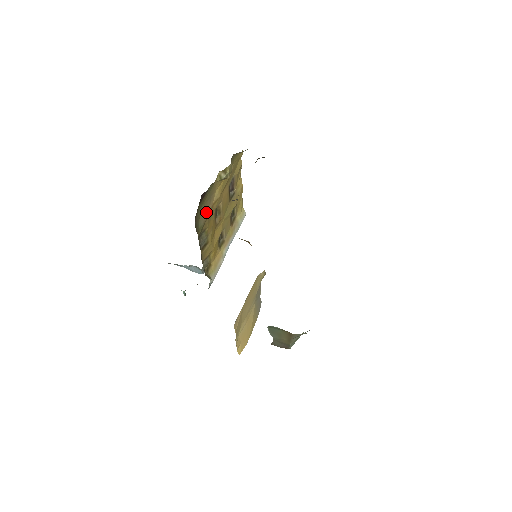
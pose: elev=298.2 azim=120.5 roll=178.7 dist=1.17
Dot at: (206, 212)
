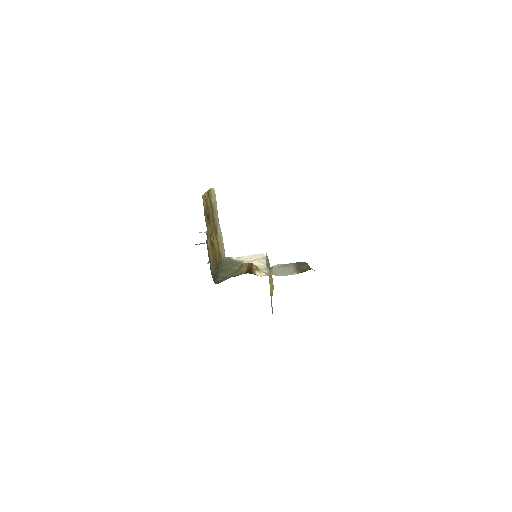
Dot at: (212, 262)
